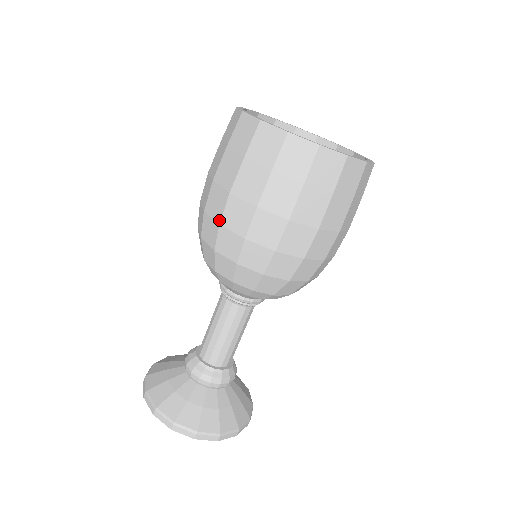
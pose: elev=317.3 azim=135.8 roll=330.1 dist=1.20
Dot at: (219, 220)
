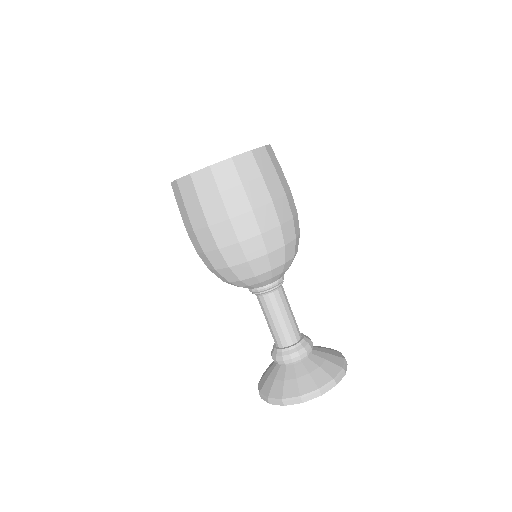
Dot at: occluded
